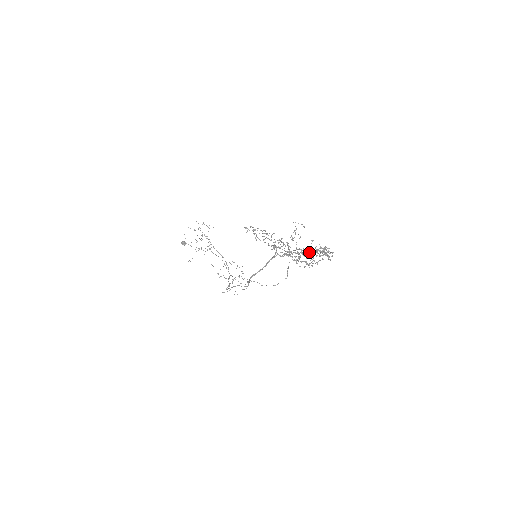
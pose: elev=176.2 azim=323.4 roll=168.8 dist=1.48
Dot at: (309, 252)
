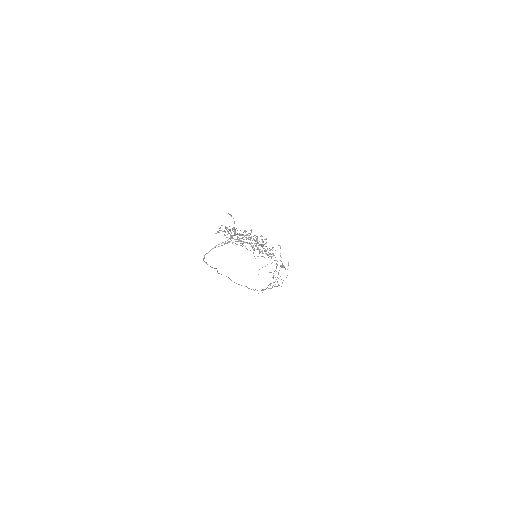
Dot at: (232, 236)
